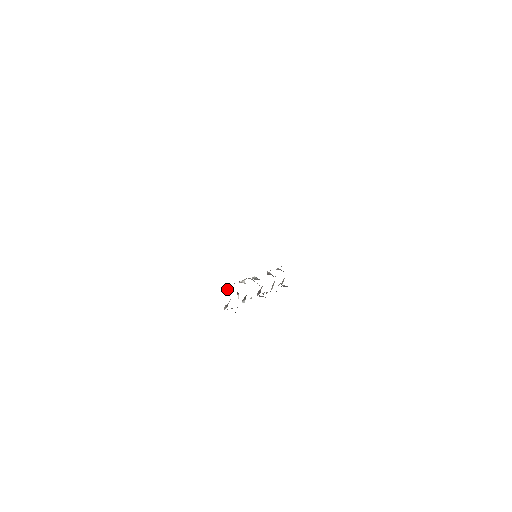
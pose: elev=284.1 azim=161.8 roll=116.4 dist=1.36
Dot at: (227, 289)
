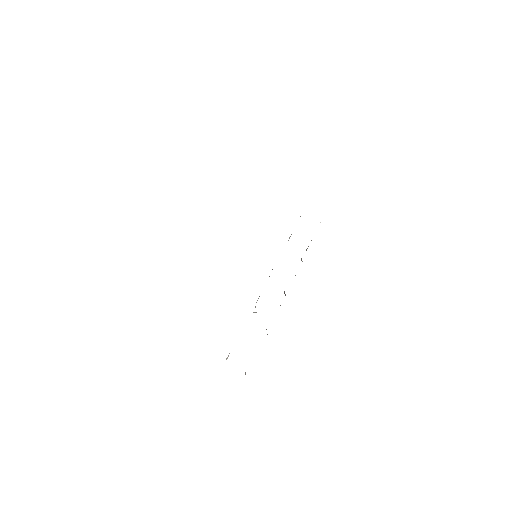
Dot at: occluded
